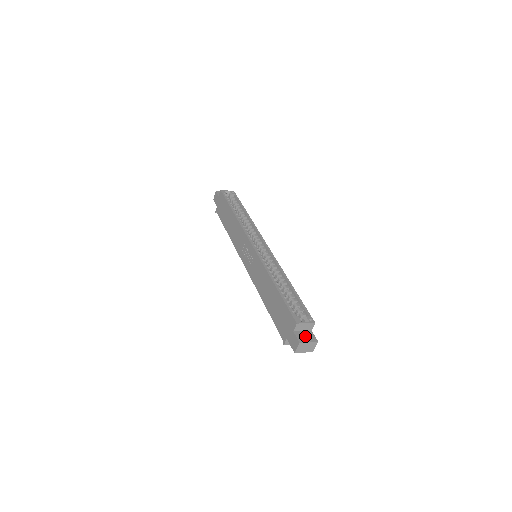
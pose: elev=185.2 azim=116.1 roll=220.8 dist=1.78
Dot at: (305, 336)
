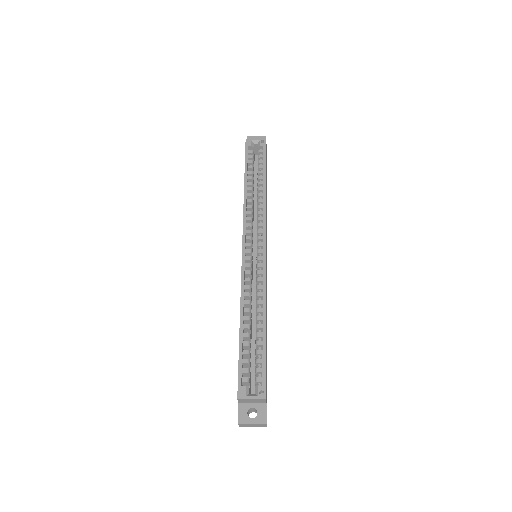
Dot at: (255, 409)
